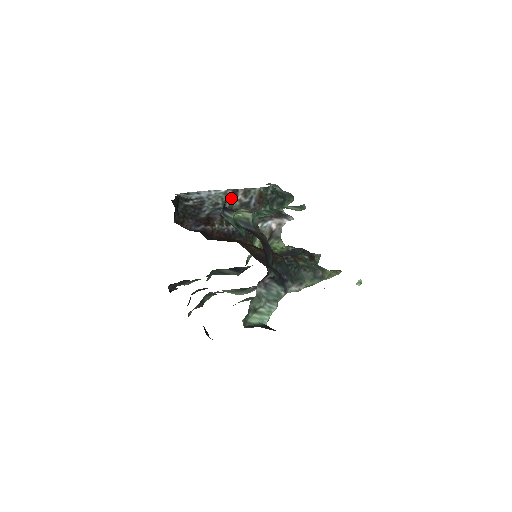
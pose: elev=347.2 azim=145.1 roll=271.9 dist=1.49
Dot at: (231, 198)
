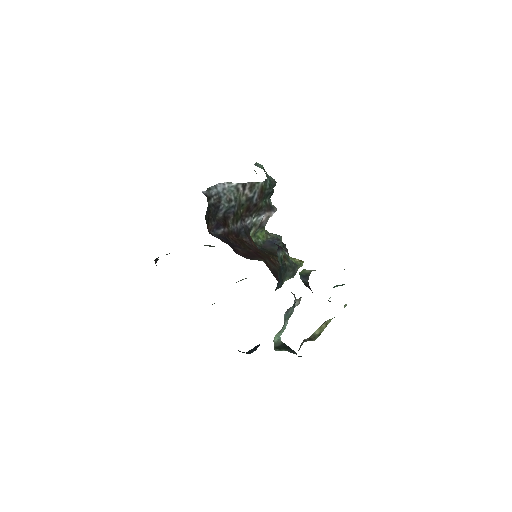
Dot at: (241, 193)
